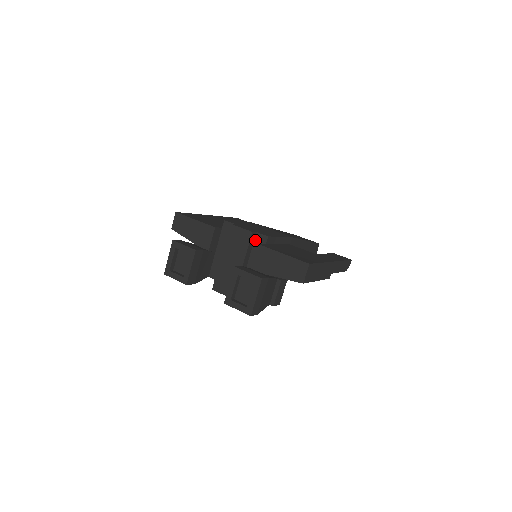
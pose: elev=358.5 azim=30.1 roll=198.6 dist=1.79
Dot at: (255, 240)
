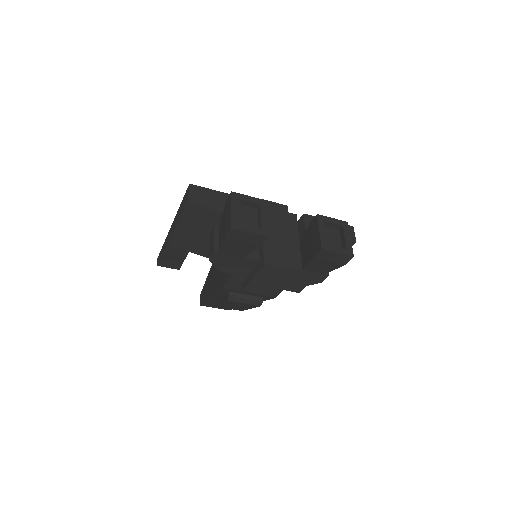
Dot at: occluded
